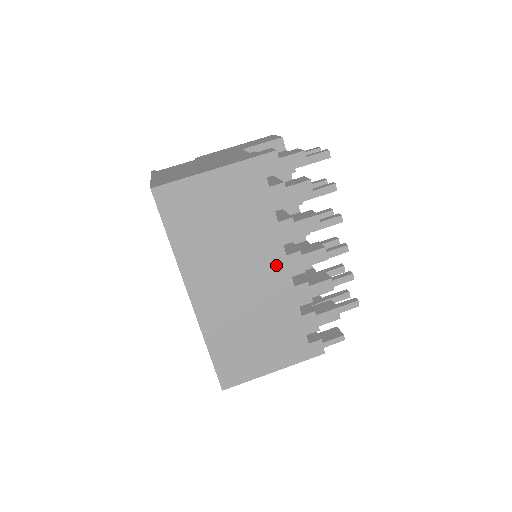
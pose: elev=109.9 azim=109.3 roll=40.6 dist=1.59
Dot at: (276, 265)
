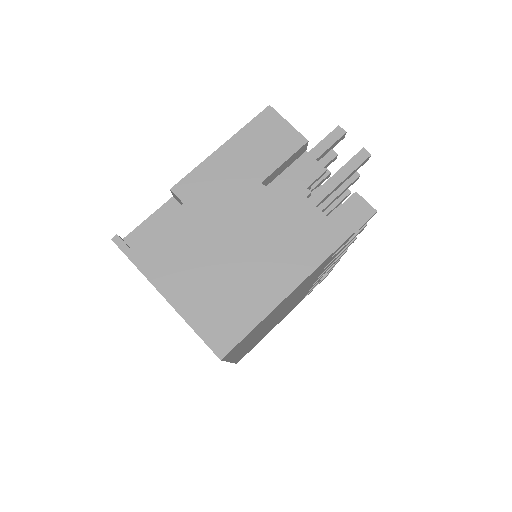
Dot at: (306, 289)
